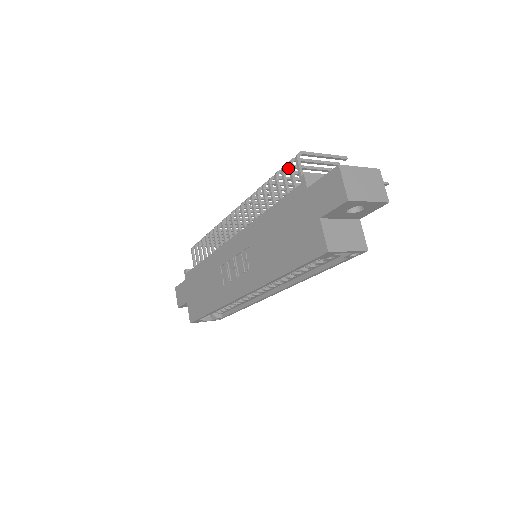
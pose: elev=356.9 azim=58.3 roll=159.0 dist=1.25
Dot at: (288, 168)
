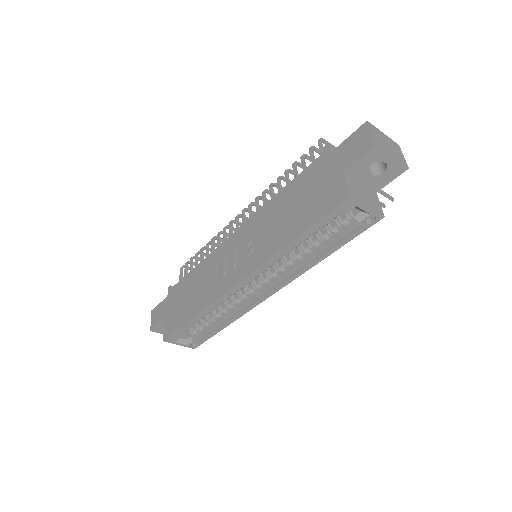
Dot at: (309, 152)
